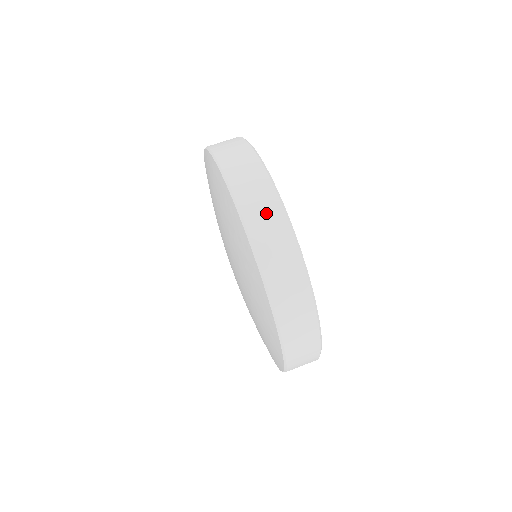
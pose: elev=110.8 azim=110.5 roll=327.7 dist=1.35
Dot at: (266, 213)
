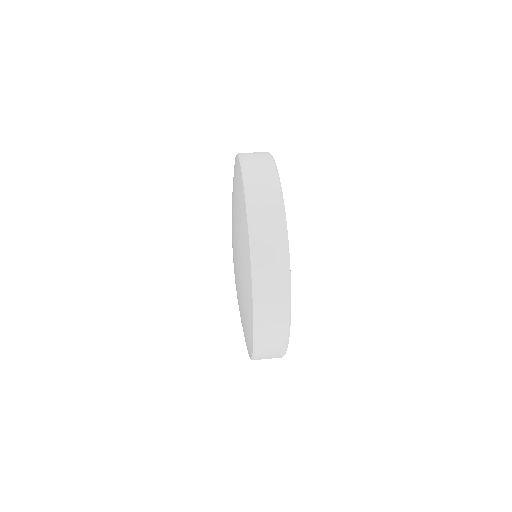
Dot at: occluded
